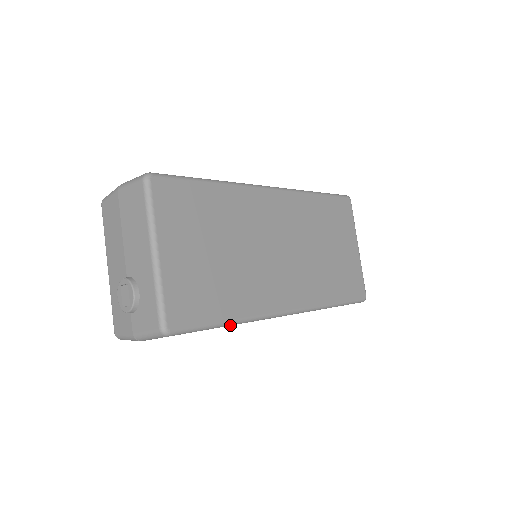
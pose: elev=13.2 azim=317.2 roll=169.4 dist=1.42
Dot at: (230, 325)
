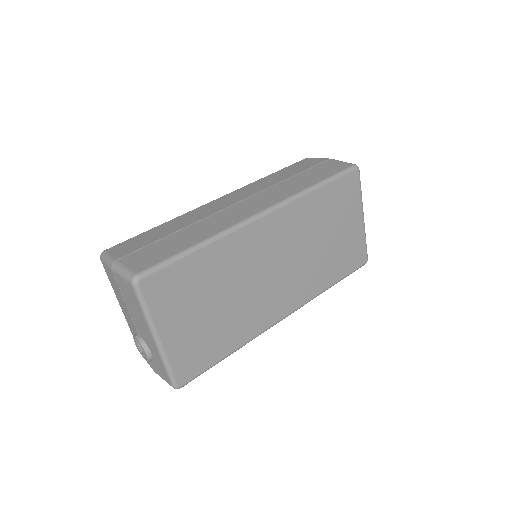
Dot at: (232, 353)
